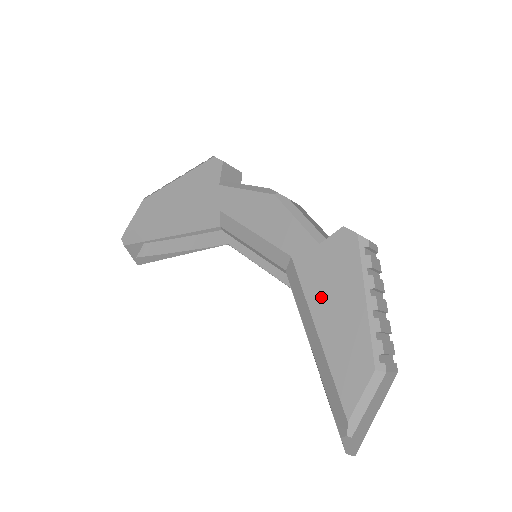
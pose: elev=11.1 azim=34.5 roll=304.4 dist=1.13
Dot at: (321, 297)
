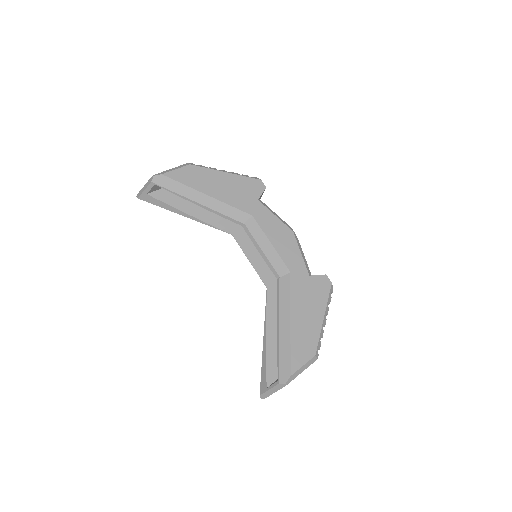
Dot at: (300, 304)
